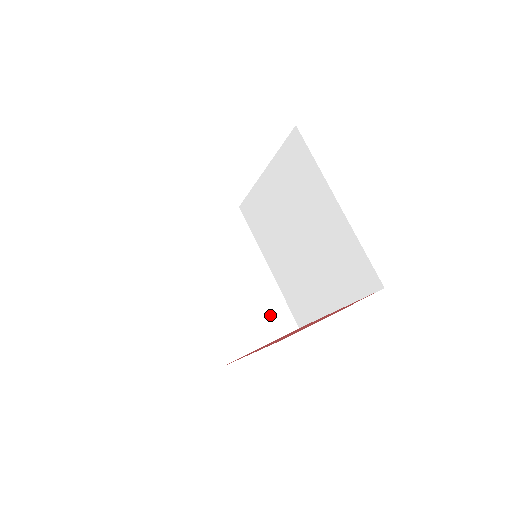
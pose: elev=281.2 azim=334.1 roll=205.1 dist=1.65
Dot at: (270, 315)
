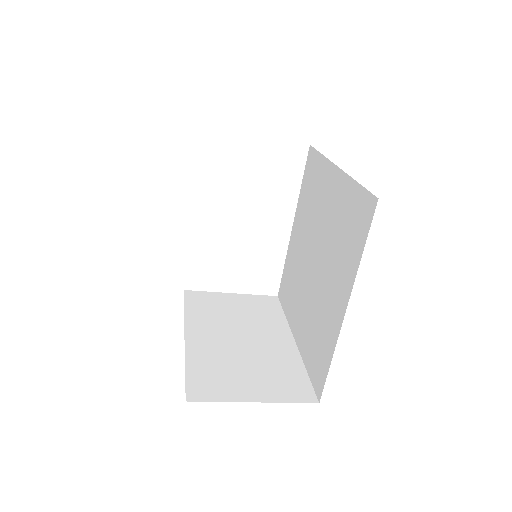
Dot at: (279, 378)
